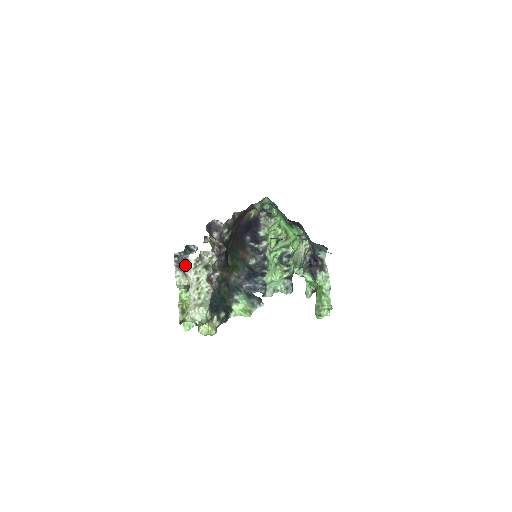
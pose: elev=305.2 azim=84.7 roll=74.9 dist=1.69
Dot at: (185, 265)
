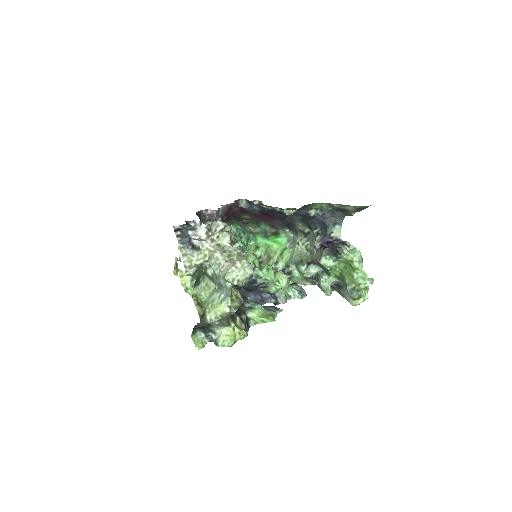
Dot at: (193, 237)
